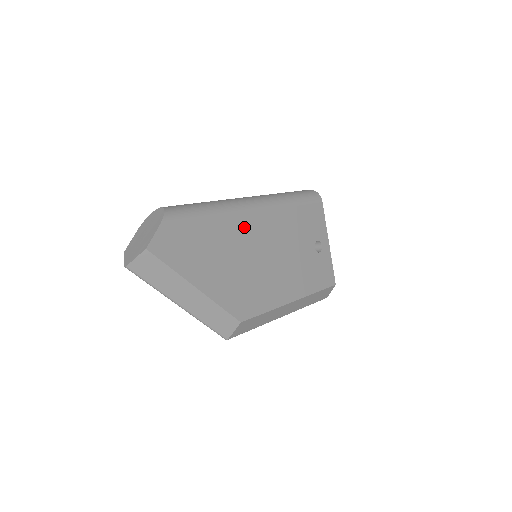
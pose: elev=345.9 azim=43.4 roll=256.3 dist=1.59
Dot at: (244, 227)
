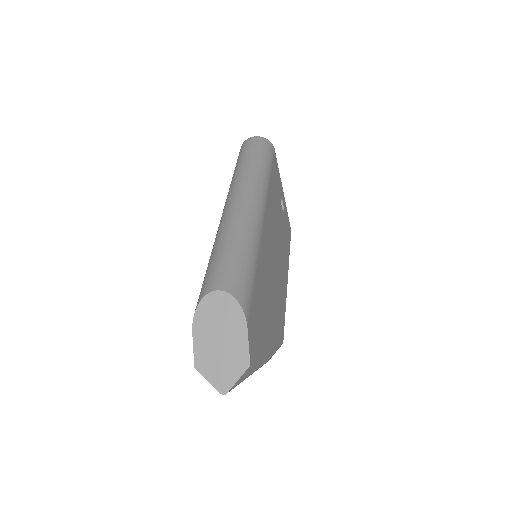
Dot at: (265, 244)
